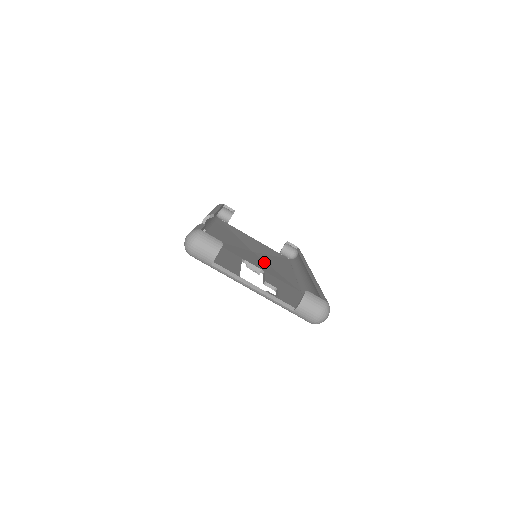
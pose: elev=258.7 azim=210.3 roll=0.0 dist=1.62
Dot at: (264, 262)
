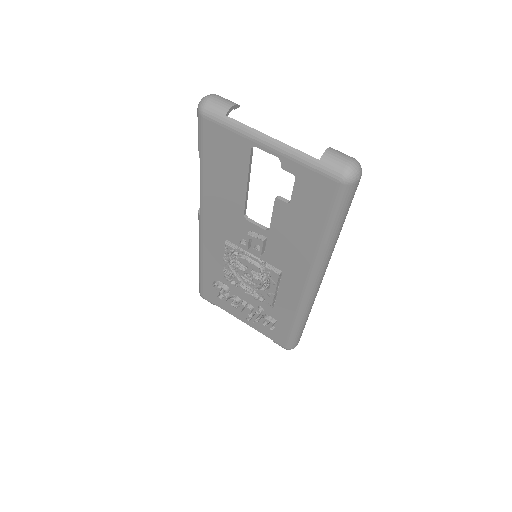
Dot at: (264, 269)
